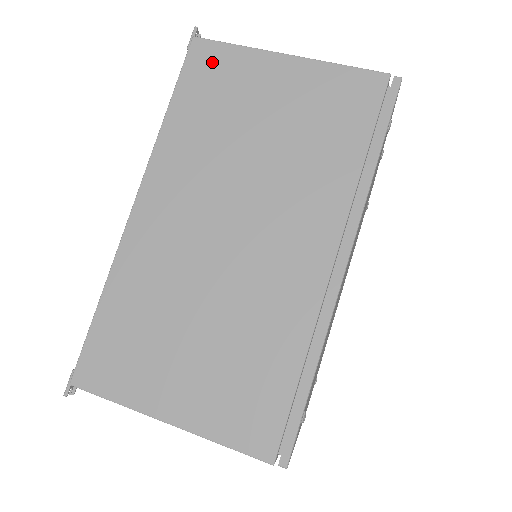
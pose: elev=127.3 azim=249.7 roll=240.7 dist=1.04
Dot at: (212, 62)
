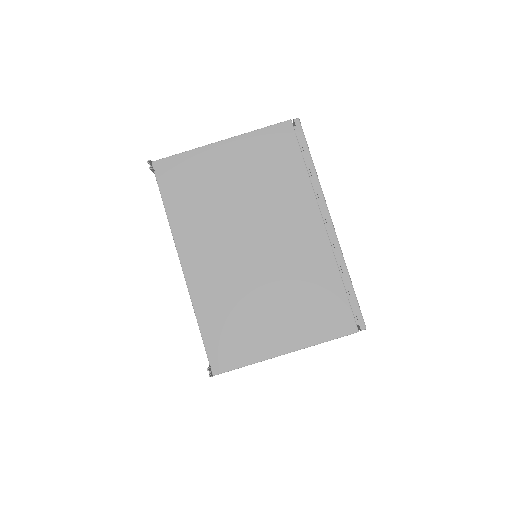
Dot at: occluded
